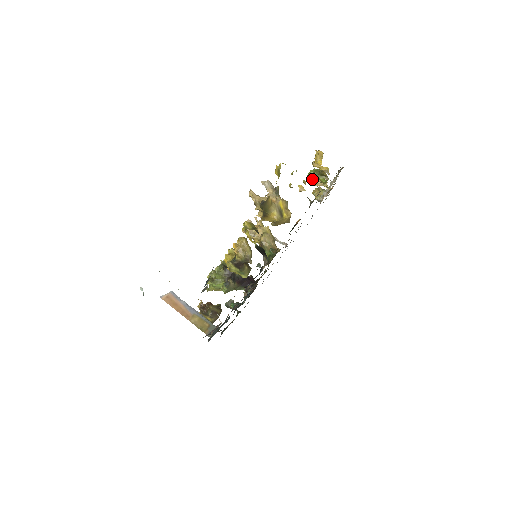
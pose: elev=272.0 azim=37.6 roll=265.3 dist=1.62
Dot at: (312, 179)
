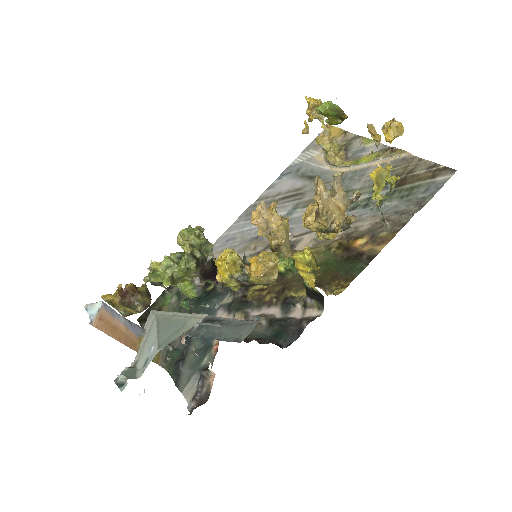
Dot at: (311, 107)
